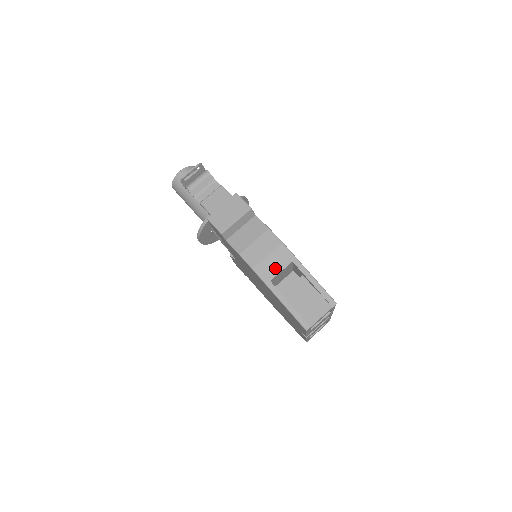
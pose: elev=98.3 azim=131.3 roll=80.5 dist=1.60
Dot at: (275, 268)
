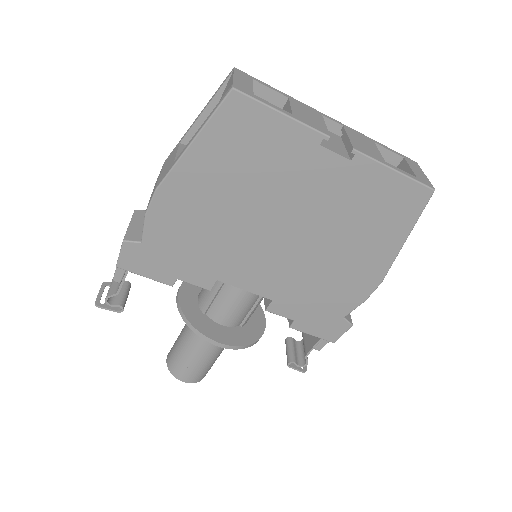
Dot at: (171, 161)
